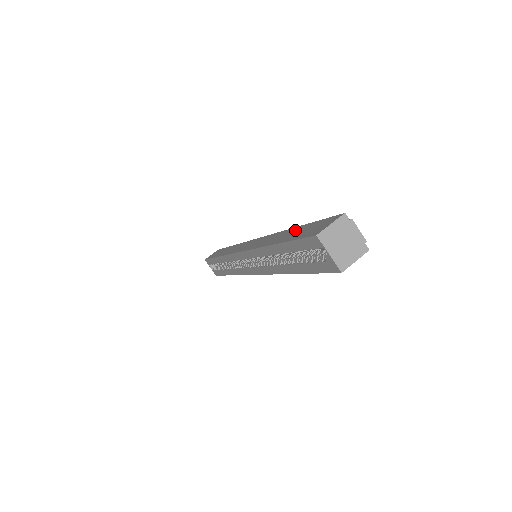
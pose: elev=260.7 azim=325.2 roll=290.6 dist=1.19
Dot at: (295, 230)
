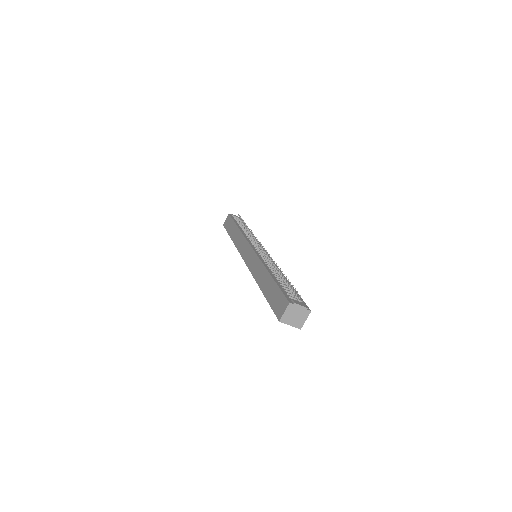
Dot at: (270, 283)
